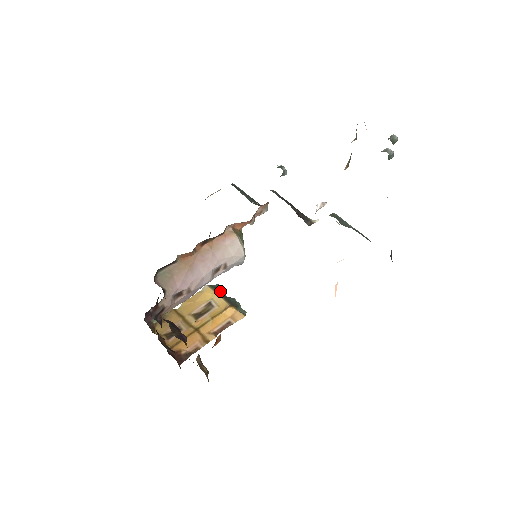
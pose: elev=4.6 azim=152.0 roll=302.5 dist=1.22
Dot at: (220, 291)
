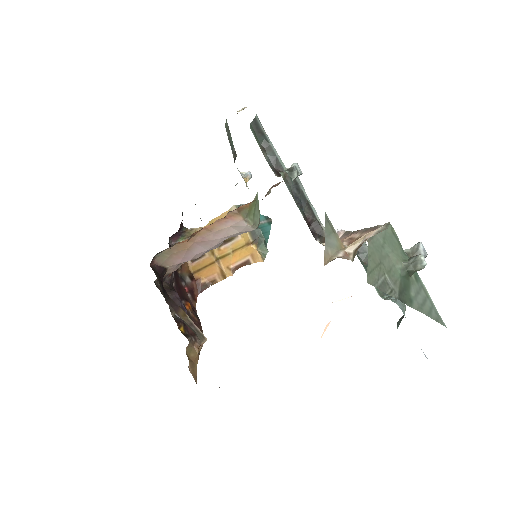
Dot at: occluded
